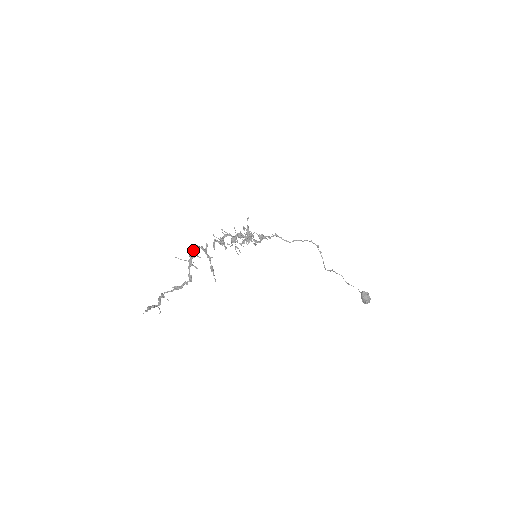
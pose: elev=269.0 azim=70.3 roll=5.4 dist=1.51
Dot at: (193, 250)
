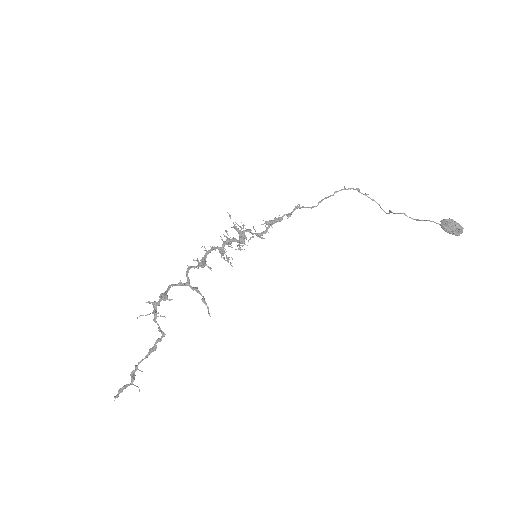
Dot at: (159, 296)
